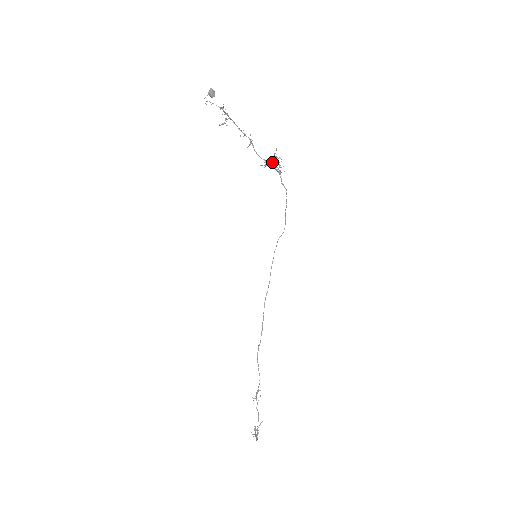
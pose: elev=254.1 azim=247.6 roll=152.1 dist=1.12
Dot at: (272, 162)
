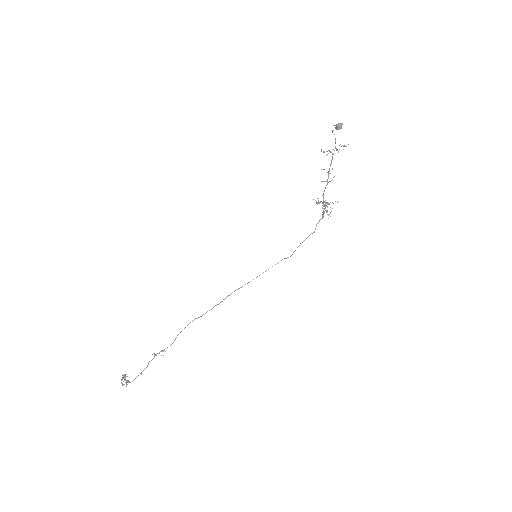
Dot at: (326, 206)
